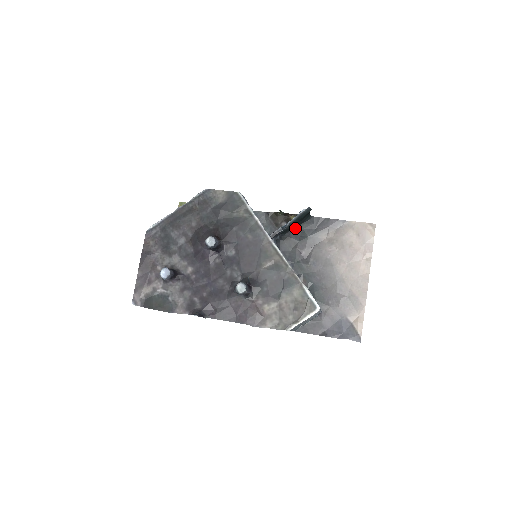
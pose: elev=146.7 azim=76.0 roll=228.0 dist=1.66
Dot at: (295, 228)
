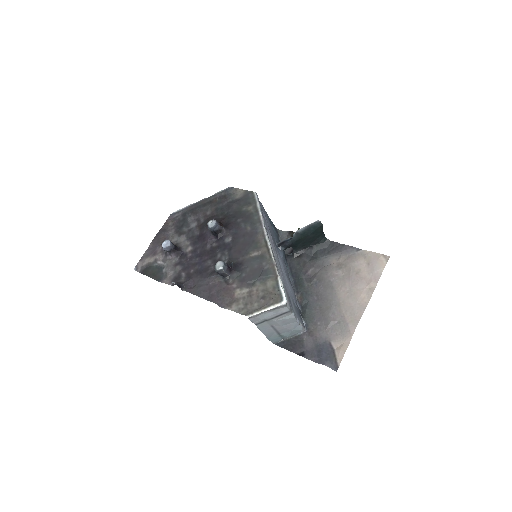
Dot at: (309, 248)
